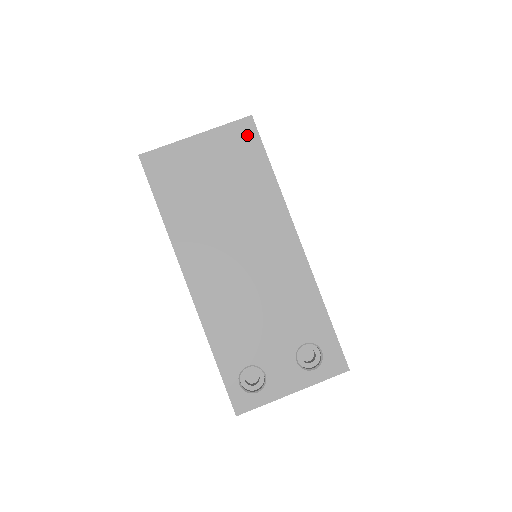
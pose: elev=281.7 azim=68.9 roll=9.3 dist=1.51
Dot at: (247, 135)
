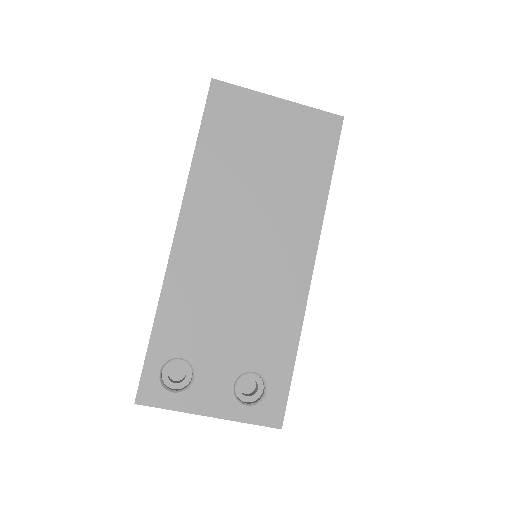
Dot at: (328, 132)
